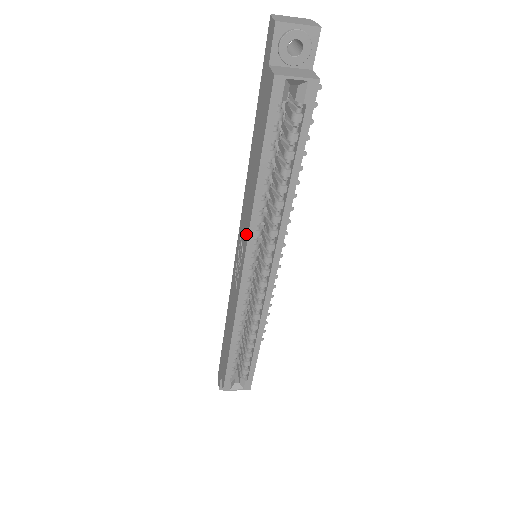
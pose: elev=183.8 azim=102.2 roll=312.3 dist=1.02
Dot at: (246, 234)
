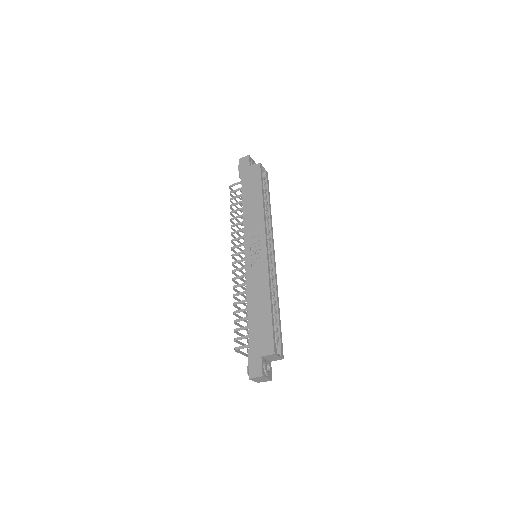
Dot at: (261, 227)
